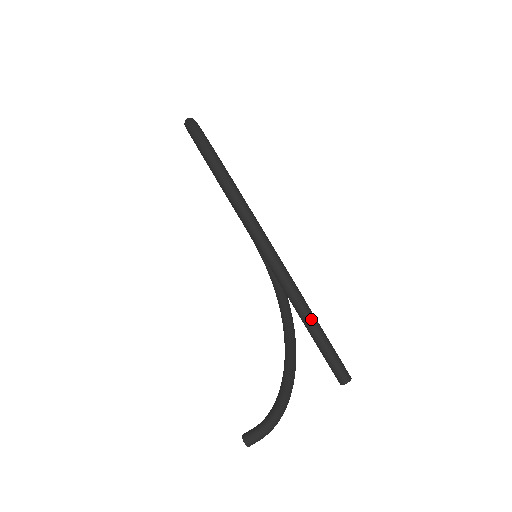
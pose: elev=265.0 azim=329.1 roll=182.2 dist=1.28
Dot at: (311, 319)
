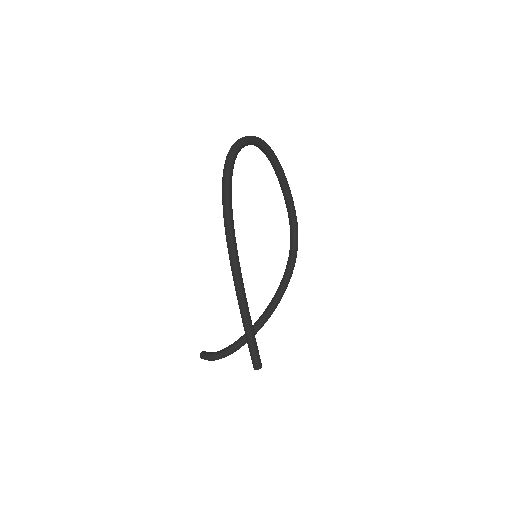
Dot at: (245, 324)
